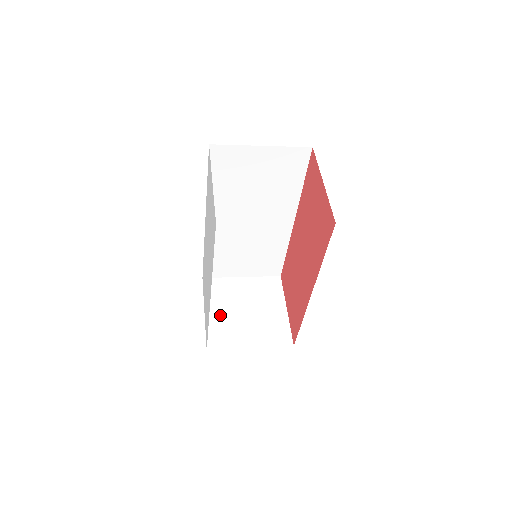
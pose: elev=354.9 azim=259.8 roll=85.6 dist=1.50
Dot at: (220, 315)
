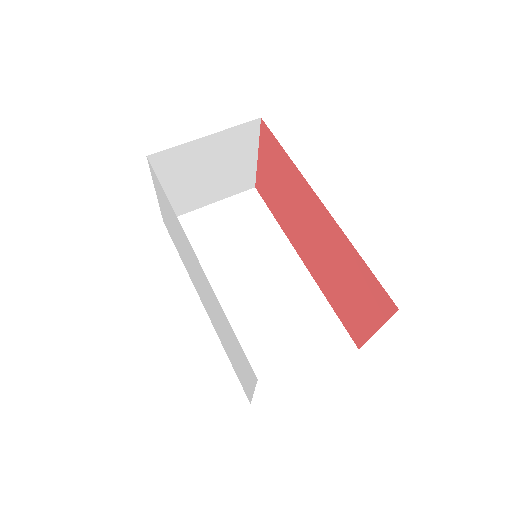
Dot at: (176, 189)
